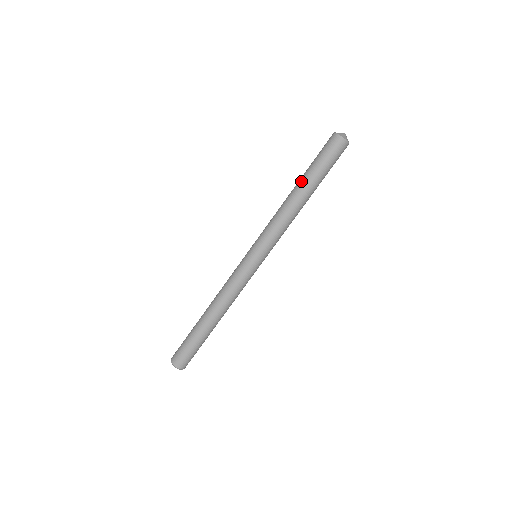
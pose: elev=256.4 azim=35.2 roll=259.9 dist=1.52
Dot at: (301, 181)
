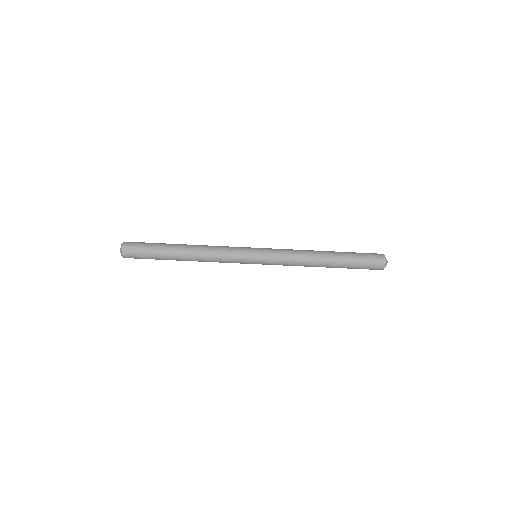
Dot at: (336, 255)
